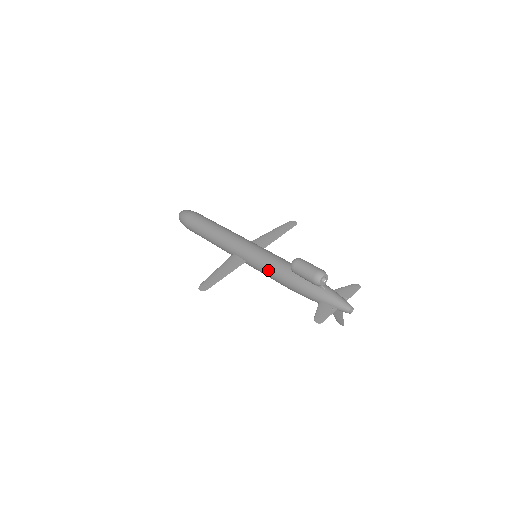
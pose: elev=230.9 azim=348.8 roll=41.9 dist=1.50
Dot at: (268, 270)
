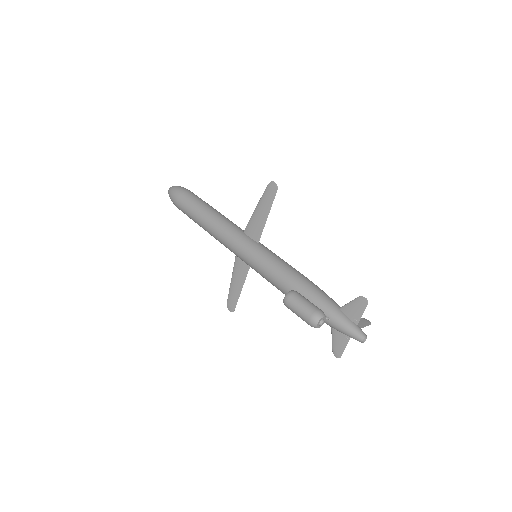
Dot at: occluded
